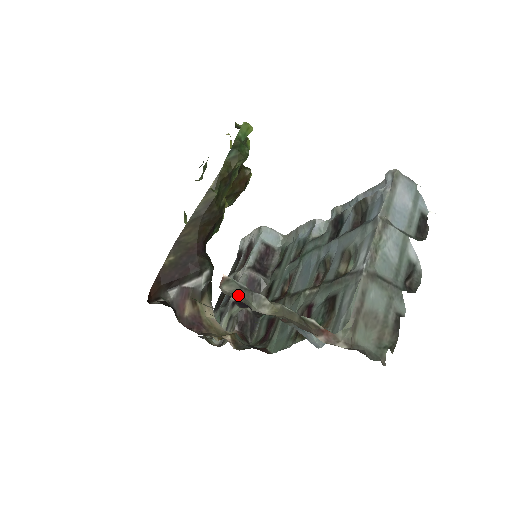
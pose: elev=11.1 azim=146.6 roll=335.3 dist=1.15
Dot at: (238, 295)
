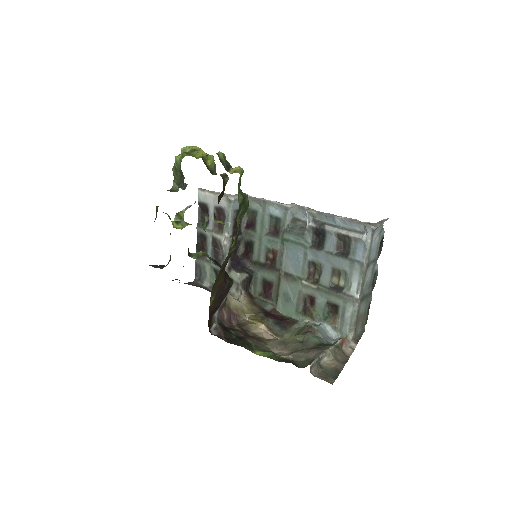
Dot at: (318, 368)
